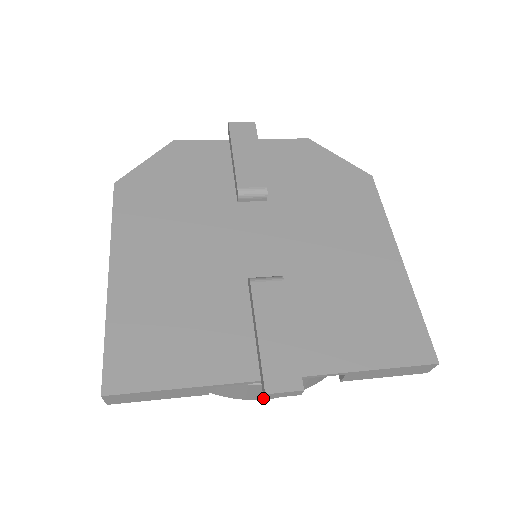
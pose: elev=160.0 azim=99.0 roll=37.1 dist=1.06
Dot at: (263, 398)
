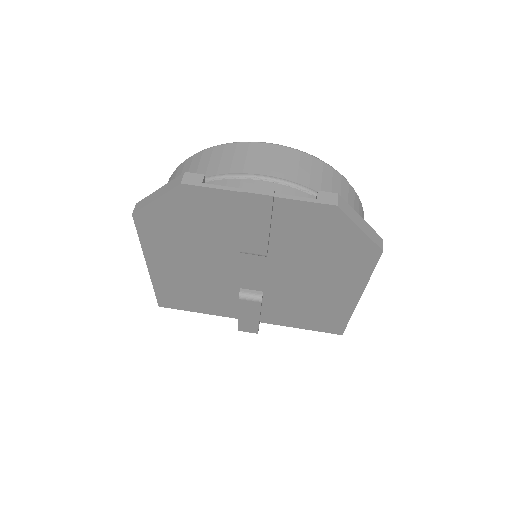
Dot at: occluded
